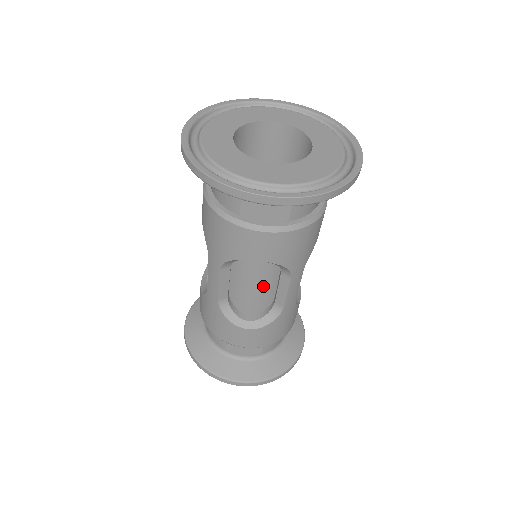
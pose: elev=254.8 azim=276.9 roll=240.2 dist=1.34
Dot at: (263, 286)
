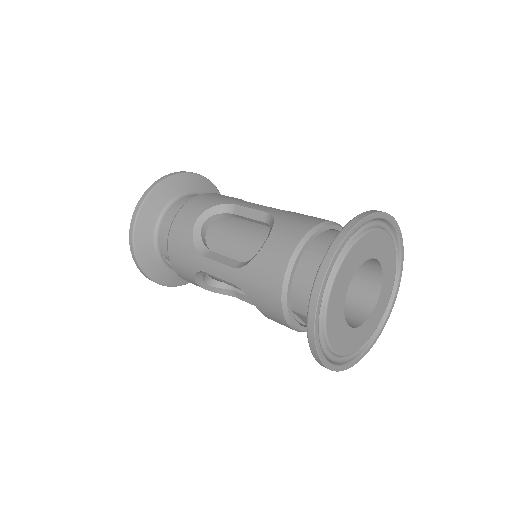
Dot at: occluded
